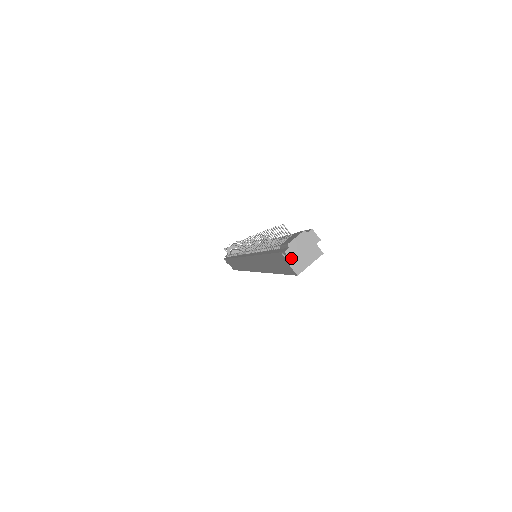
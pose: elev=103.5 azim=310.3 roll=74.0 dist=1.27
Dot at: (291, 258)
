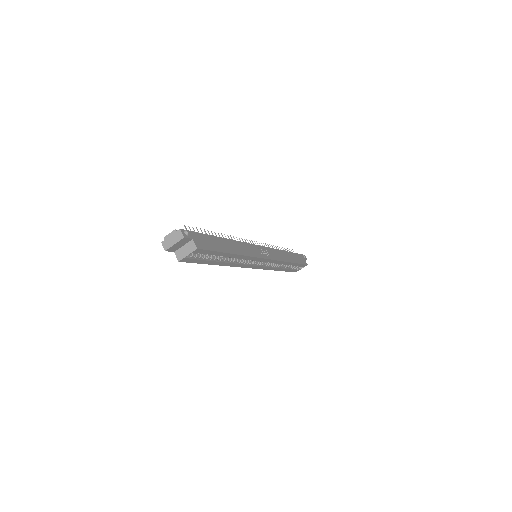
Dot at: (164, 247)
